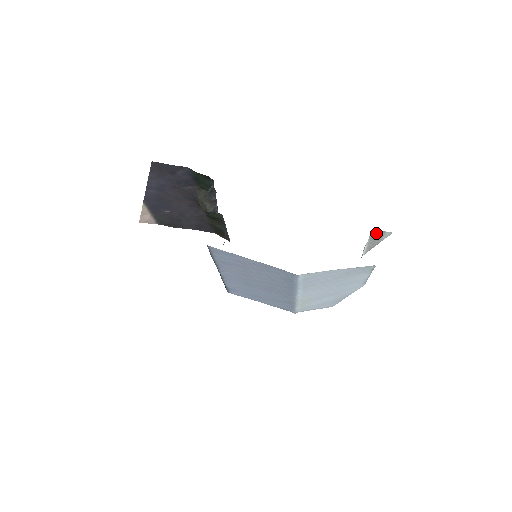
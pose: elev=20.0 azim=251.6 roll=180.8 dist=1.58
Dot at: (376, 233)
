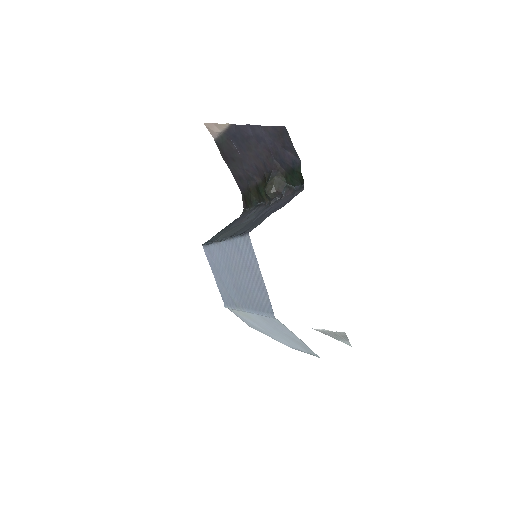
Dot at: (343, 335)
